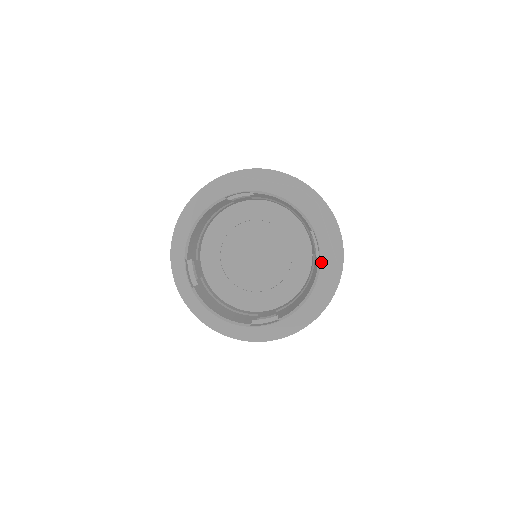
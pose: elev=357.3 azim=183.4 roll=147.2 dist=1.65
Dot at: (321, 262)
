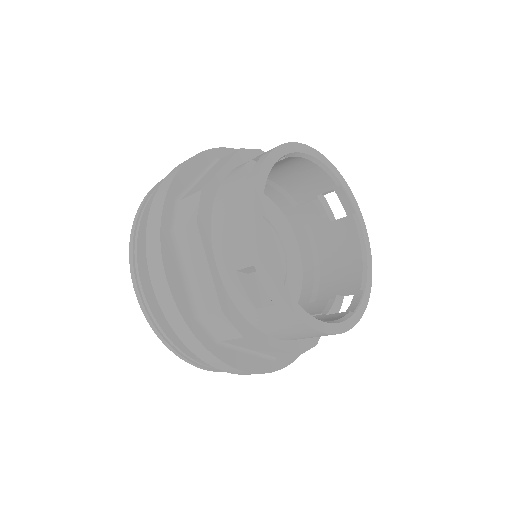
Dot at: (353, 315)
